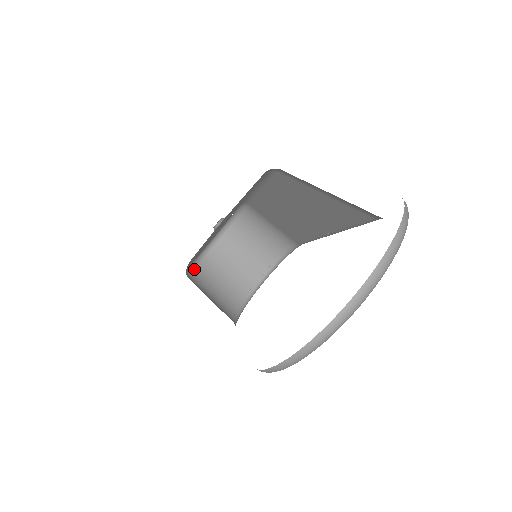
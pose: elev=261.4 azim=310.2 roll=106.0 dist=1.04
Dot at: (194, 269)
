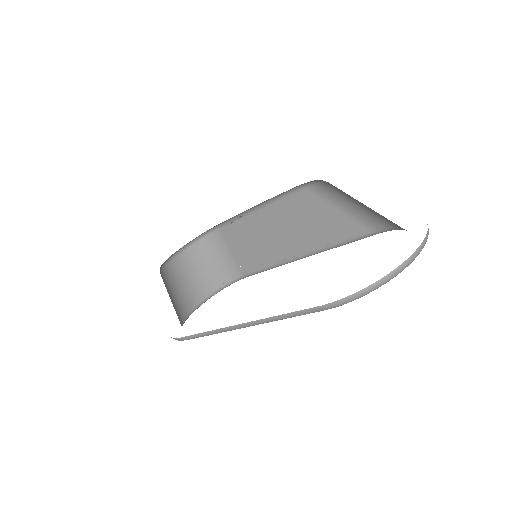
Dot at: (160, 272)
